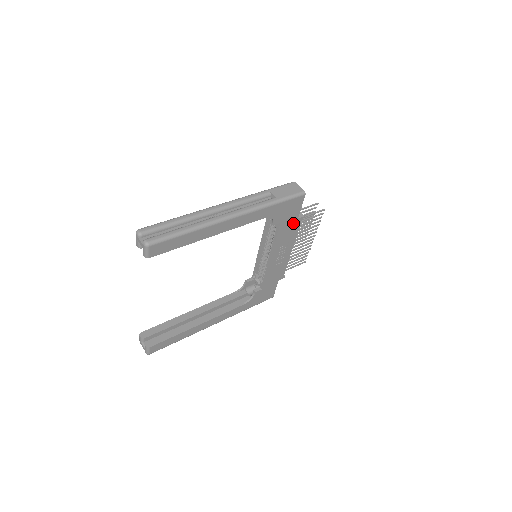
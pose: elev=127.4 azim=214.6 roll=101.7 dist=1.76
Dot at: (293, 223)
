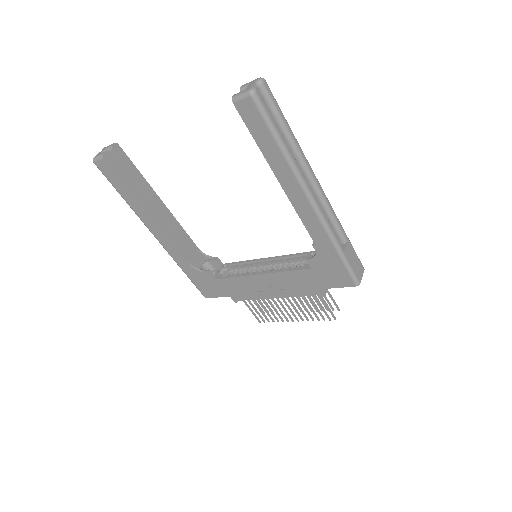
Dot at: (313, 285)
